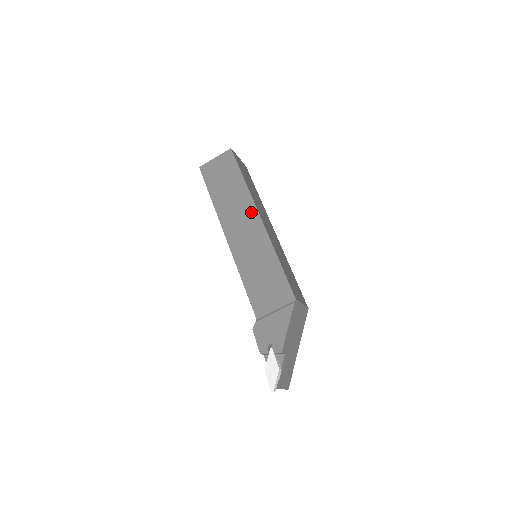
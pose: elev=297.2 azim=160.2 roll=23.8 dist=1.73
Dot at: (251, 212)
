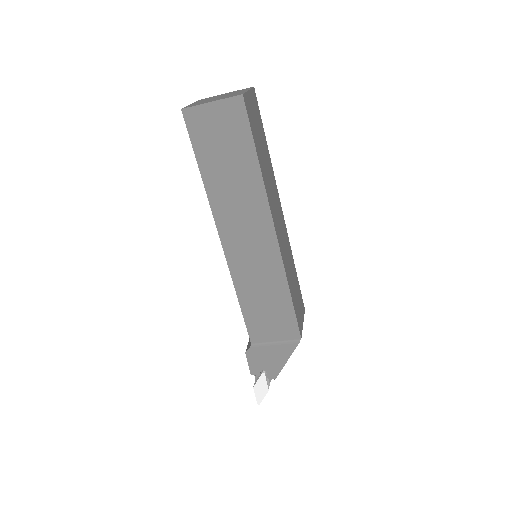
Dot at: (263, 220)
